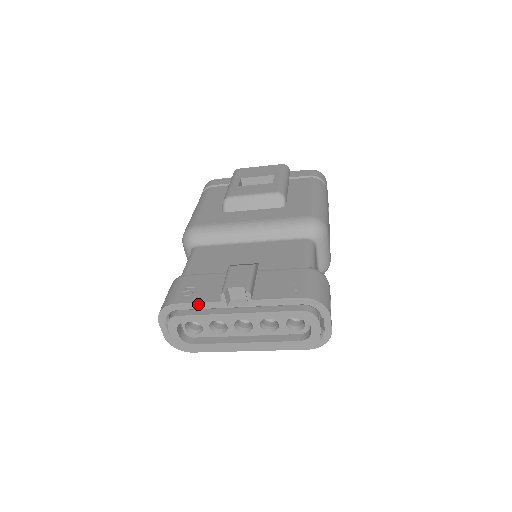
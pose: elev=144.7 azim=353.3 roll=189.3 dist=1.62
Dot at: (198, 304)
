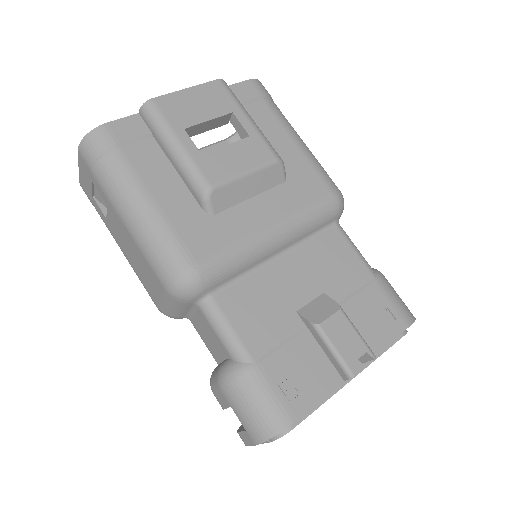
Dot at: (319, 401)
